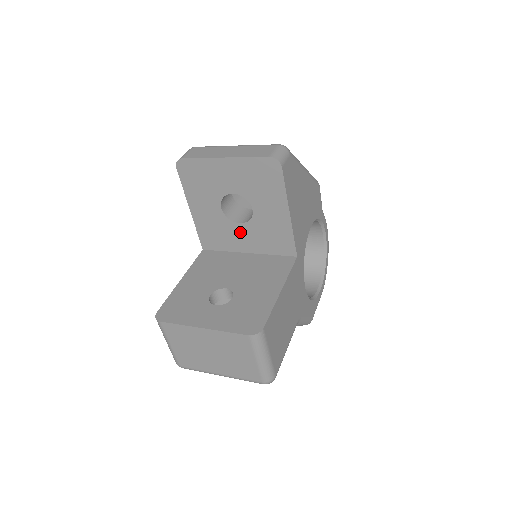
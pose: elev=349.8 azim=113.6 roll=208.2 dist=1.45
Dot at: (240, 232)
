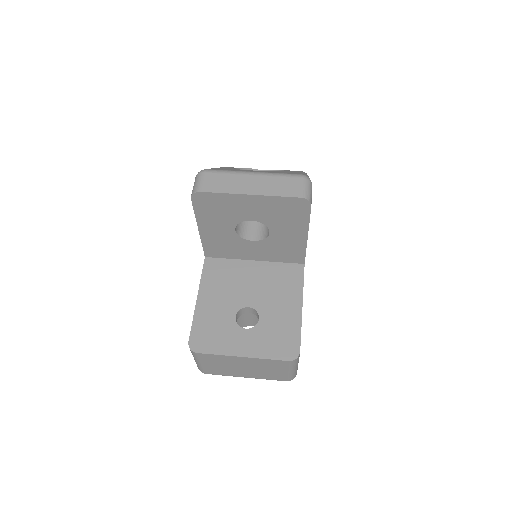
Dot at: (251, 247)
